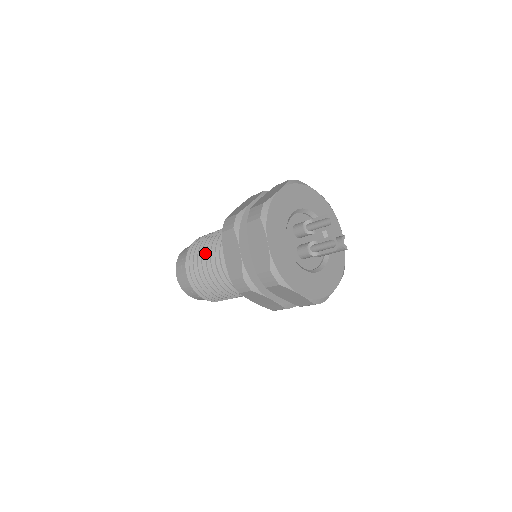
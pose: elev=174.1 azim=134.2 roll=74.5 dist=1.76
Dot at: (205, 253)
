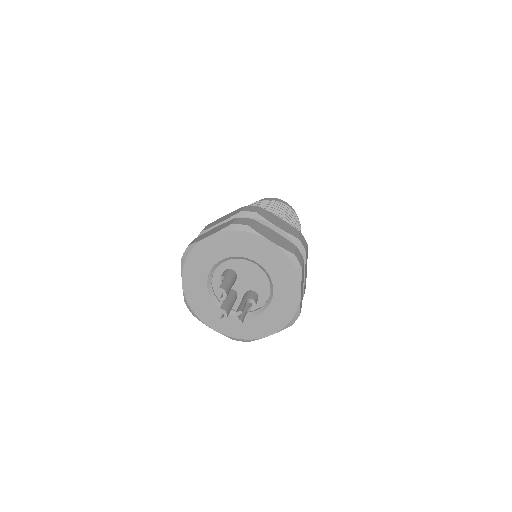
Dot at: occluded
